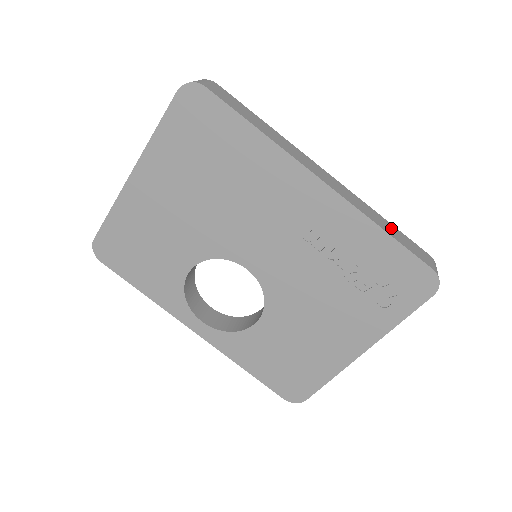
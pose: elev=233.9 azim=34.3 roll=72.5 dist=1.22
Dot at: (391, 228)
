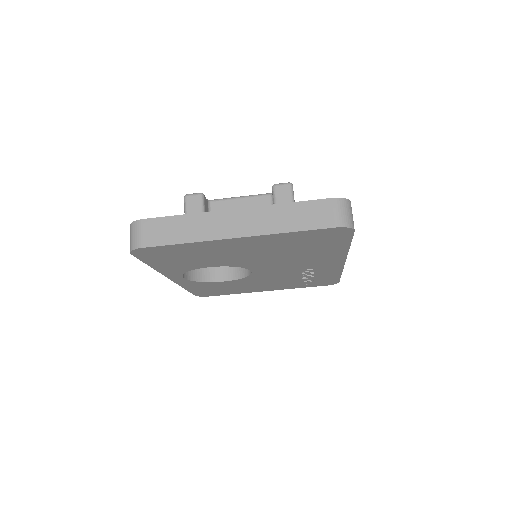
Dot at: occluded
